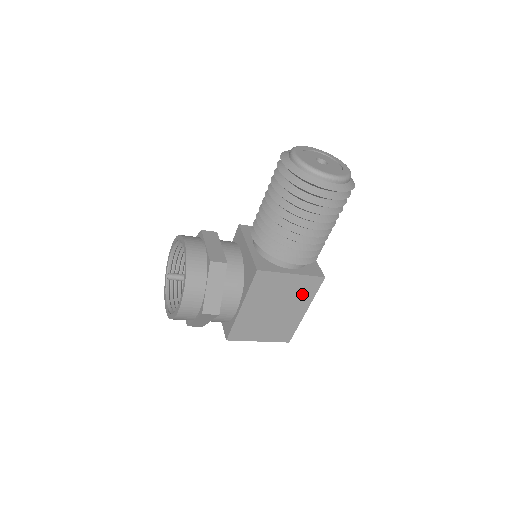
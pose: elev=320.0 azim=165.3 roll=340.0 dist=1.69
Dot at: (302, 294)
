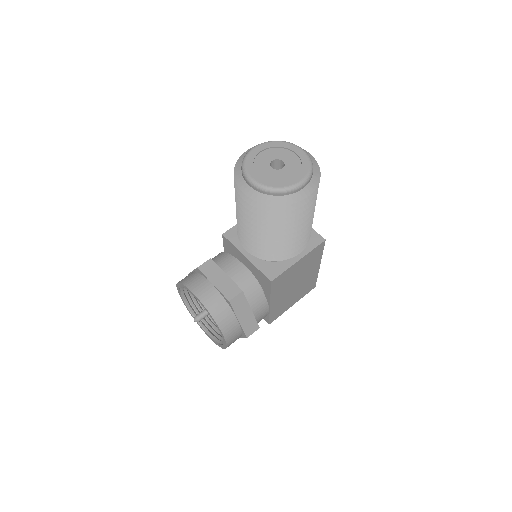
Dot at: (312, 261)
